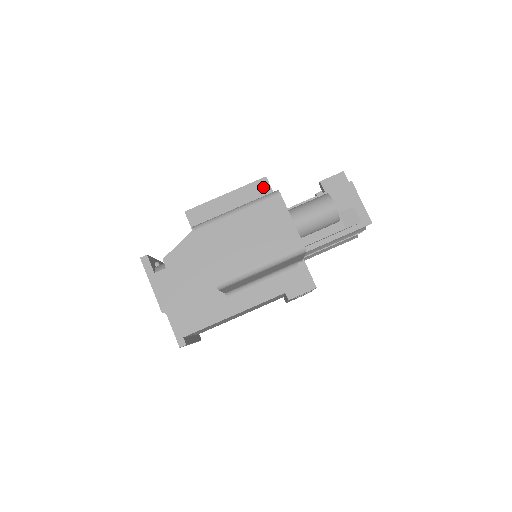
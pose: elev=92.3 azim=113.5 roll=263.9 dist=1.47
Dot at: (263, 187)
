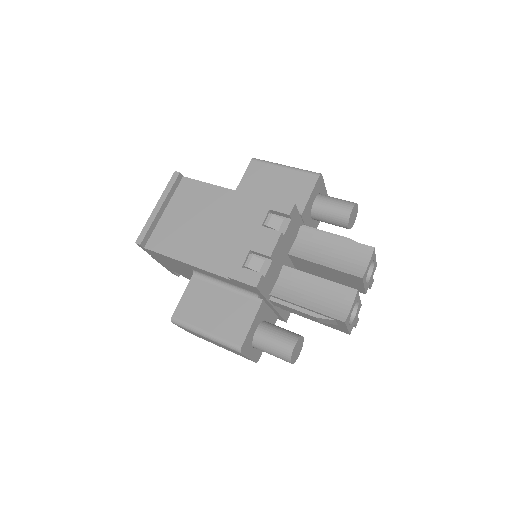
Dot at: occluded
